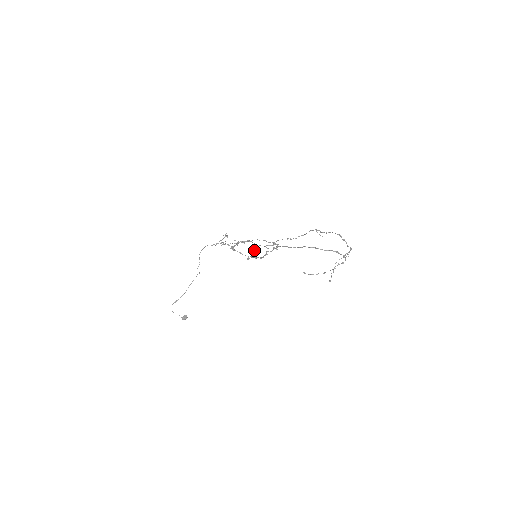
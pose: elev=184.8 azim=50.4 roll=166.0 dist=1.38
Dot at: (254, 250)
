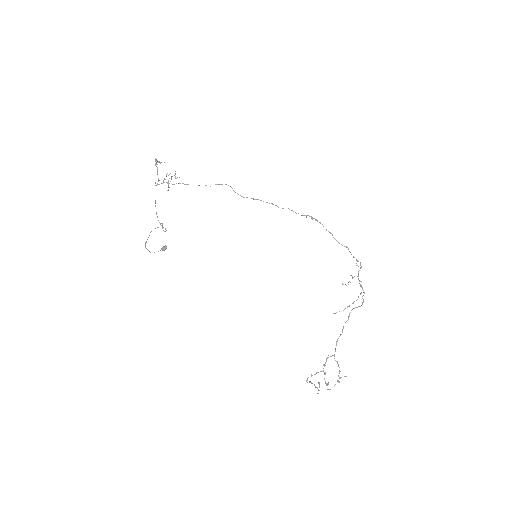
Dot at: (328, 384)
